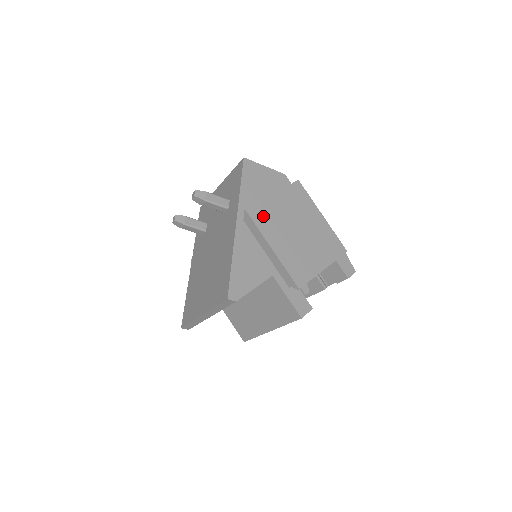
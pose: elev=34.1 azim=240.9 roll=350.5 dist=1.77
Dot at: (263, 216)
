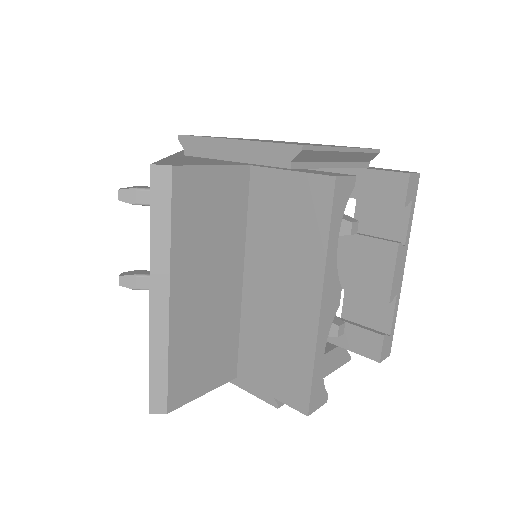
Dot at: occluded
